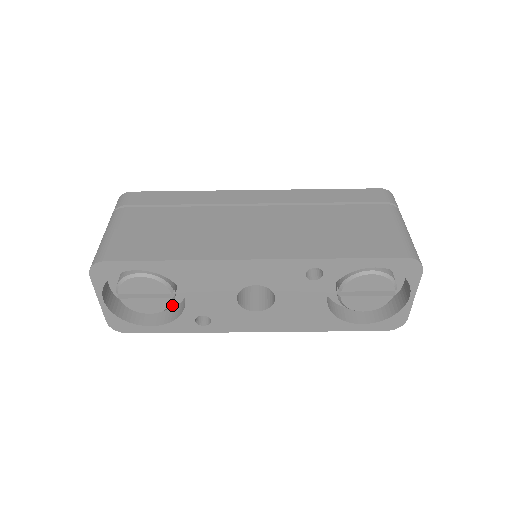
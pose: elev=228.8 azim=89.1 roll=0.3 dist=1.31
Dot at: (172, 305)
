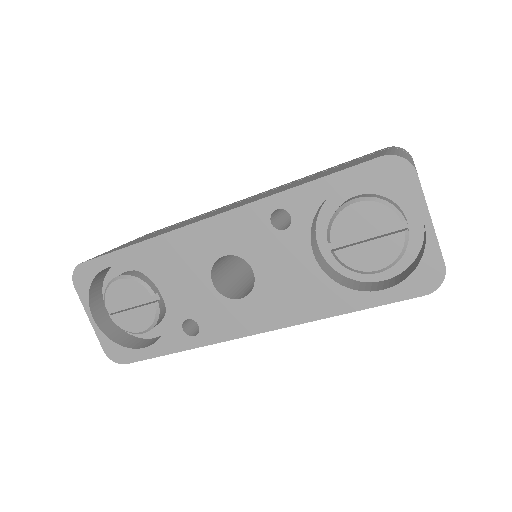
Dot at: occluded
